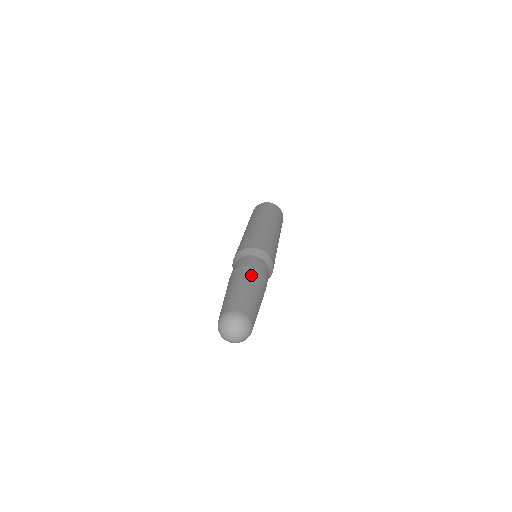
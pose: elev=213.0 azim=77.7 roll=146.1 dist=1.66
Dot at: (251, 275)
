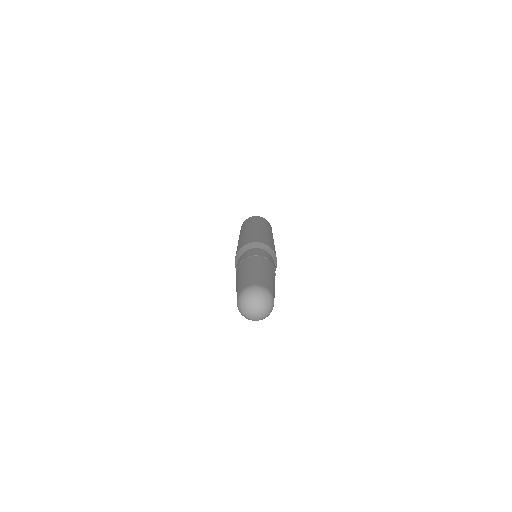
Dot at: (265, 262)
